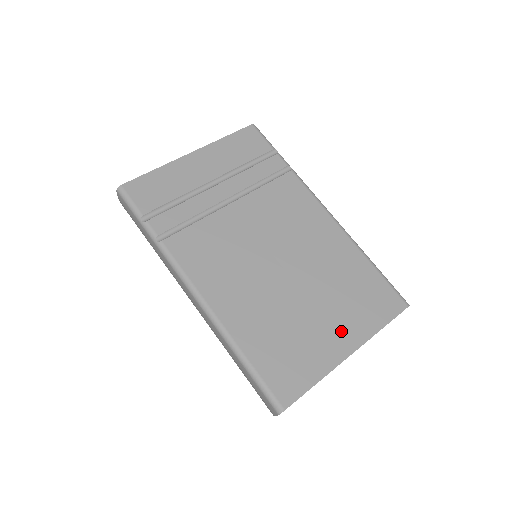
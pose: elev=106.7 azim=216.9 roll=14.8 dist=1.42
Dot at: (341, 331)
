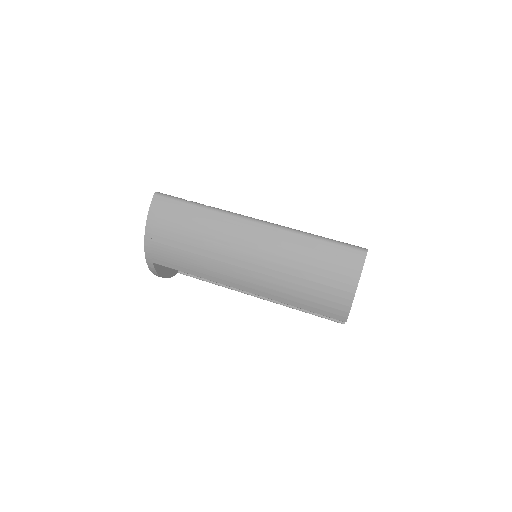
Dot at: occluded
